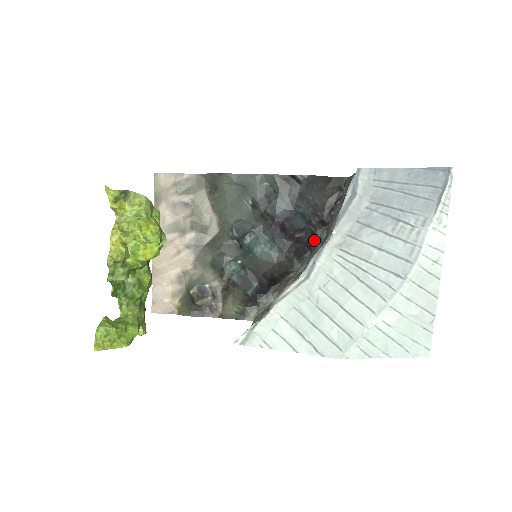
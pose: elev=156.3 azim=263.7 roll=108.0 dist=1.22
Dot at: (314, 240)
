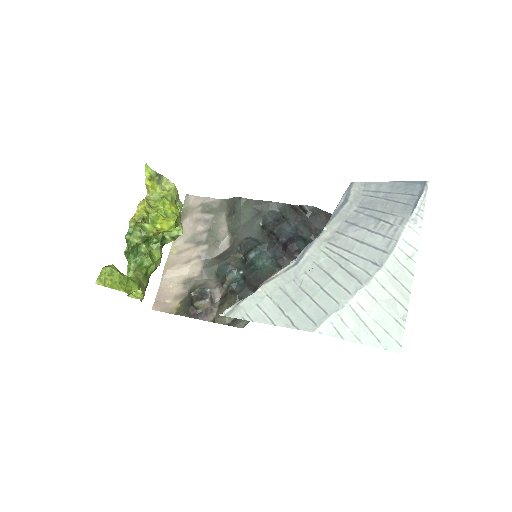
Dot at: occluded
